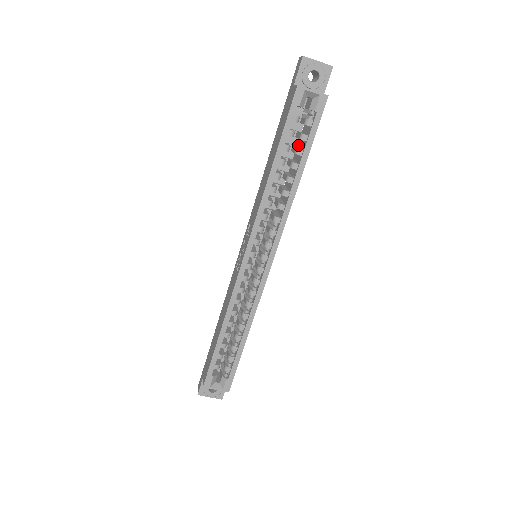
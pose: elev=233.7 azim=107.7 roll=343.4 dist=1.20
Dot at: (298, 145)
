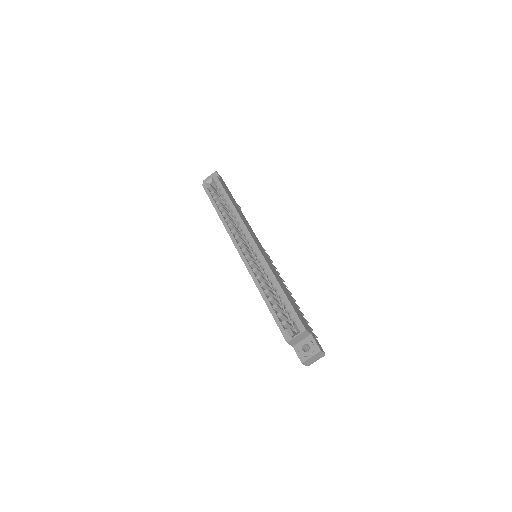
Dot at: occluded
